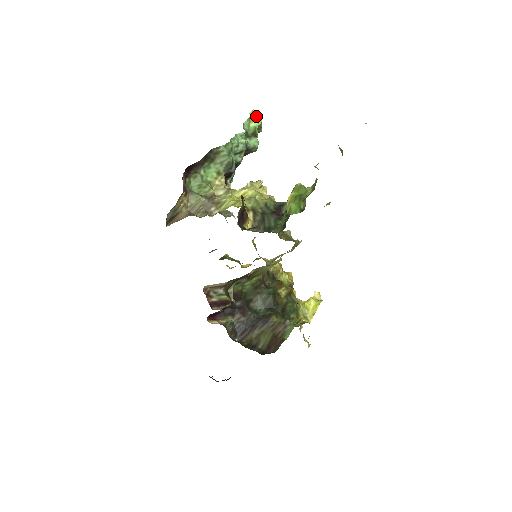
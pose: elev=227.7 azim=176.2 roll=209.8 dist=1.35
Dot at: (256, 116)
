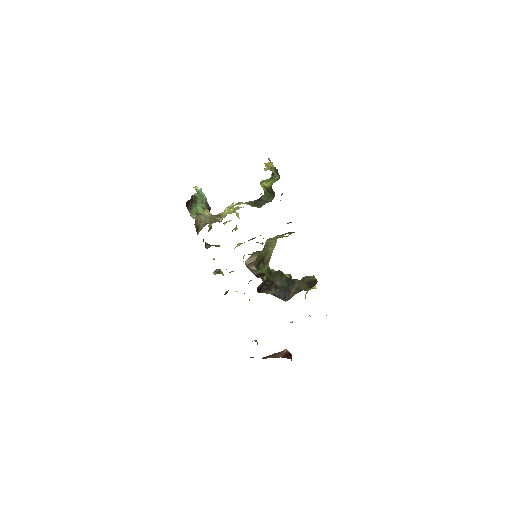
Dot at: (197, 189)
